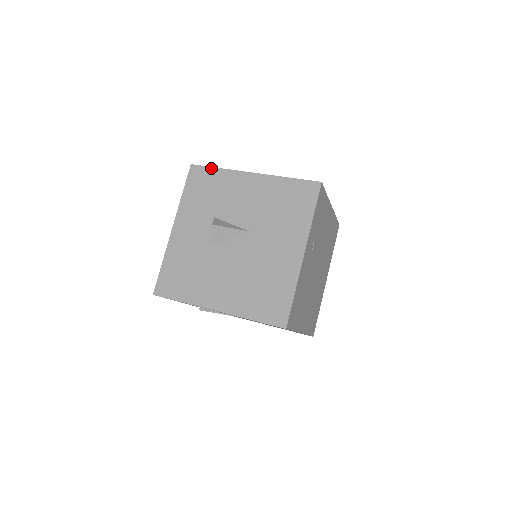
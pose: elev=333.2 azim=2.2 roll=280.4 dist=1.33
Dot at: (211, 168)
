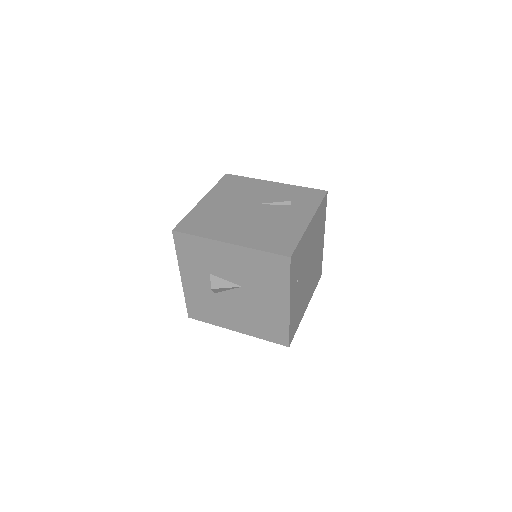
Dot at: (191, 236)
